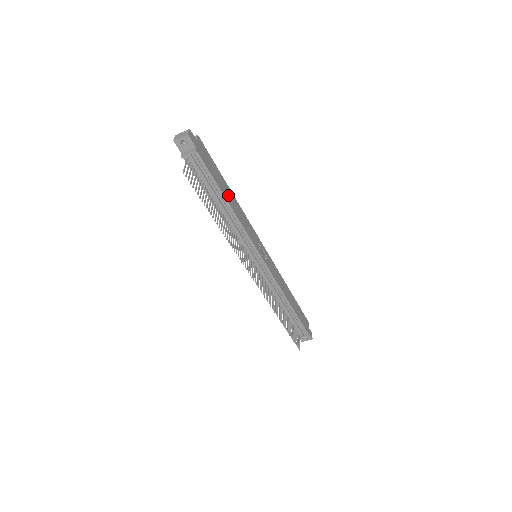
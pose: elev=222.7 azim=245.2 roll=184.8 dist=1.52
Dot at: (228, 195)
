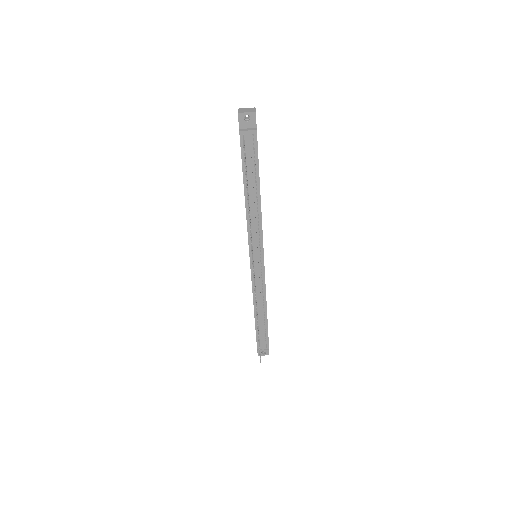
Dot at: occluded
